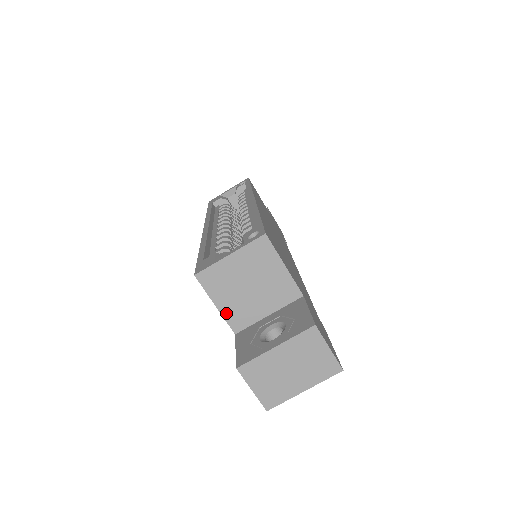
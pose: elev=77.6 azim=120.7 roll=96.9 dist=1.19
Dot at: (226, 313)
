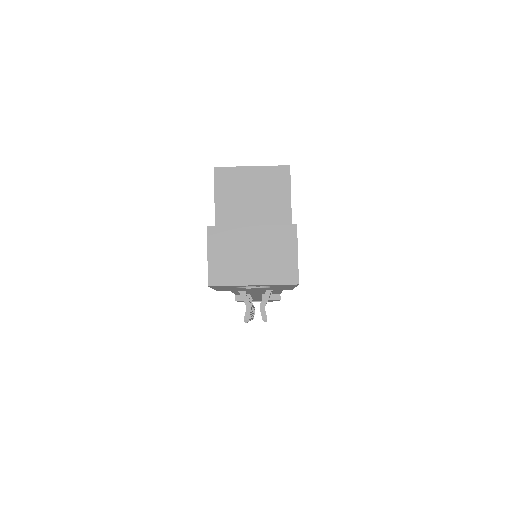
Dot at: (219, 214)
